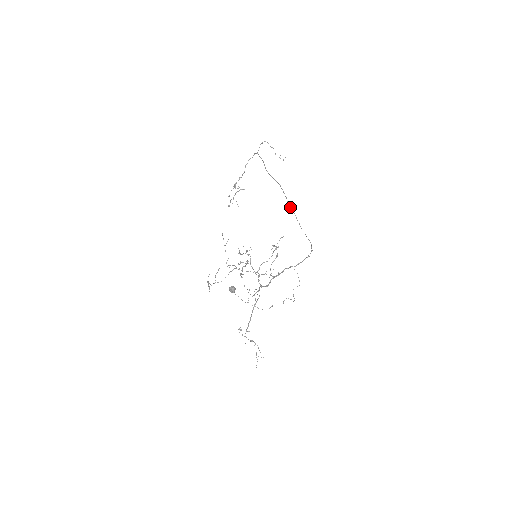
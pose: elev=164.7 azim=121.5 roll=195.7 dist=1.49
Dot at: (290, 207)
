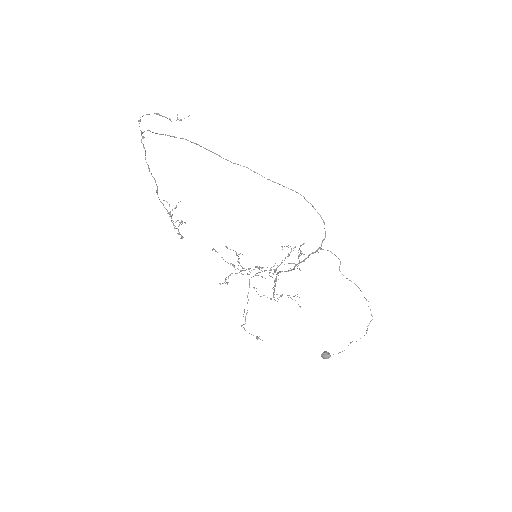
Dot at: occluded
